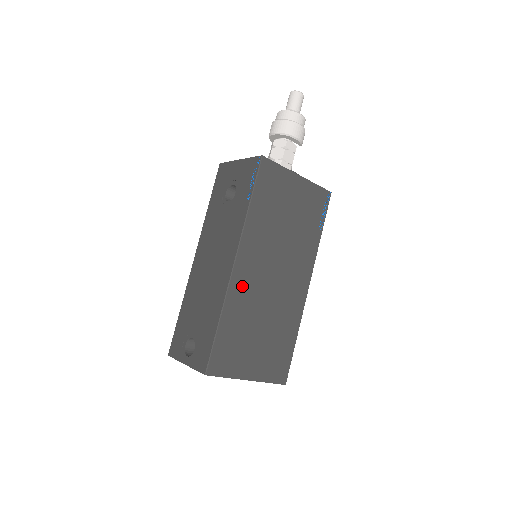
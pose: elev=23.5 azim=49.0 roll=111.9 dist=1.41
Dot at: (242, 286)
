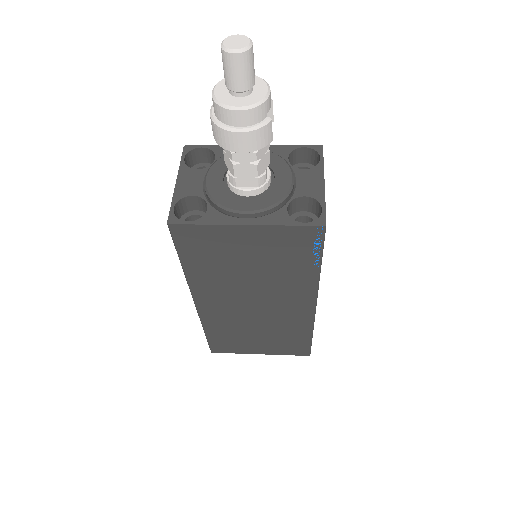
Dot at: (215, 314)
